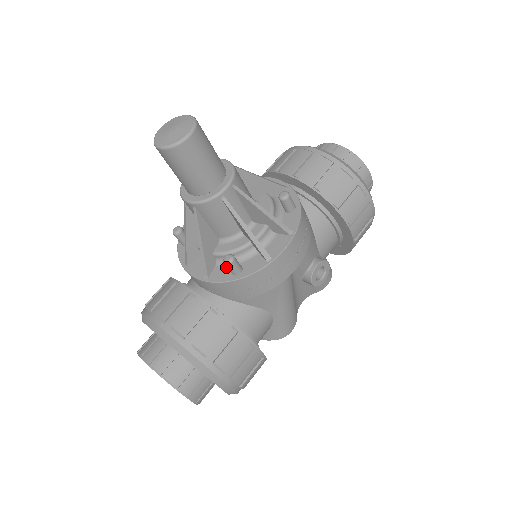
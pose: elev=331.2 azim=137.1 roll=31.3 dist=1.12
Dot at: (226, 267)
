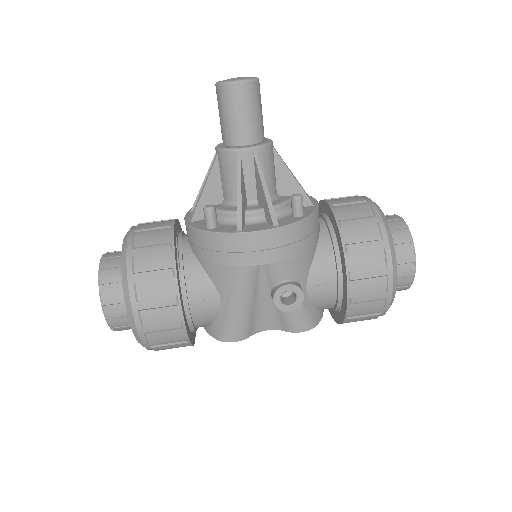
Dot at: occluded
